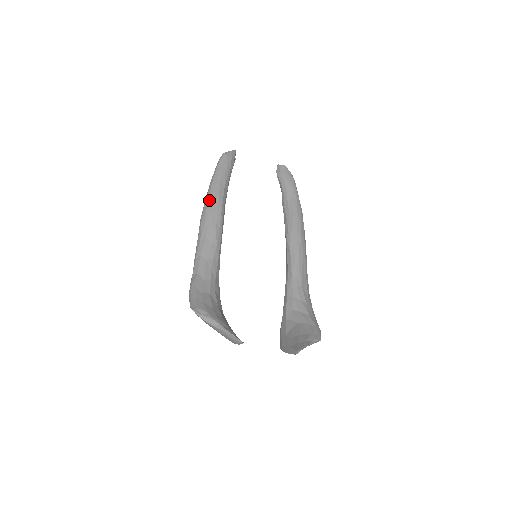
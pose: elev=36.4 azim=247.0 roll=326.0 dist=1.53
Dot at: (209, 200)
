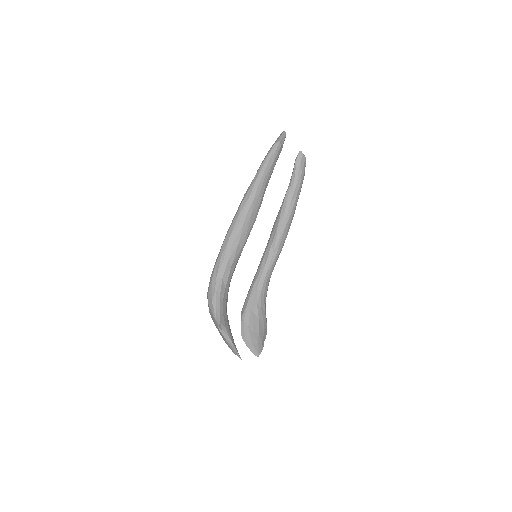
Dot at: (253, 202)
